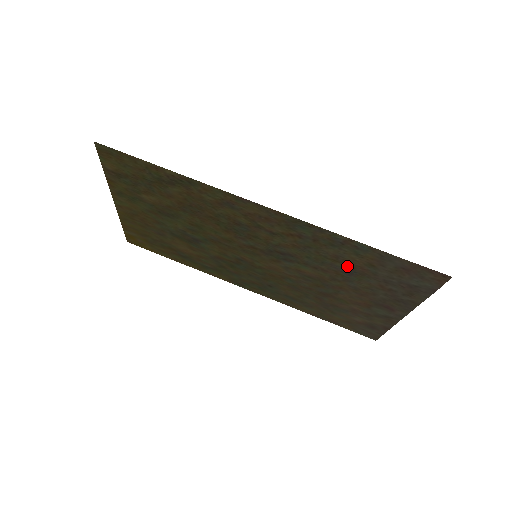
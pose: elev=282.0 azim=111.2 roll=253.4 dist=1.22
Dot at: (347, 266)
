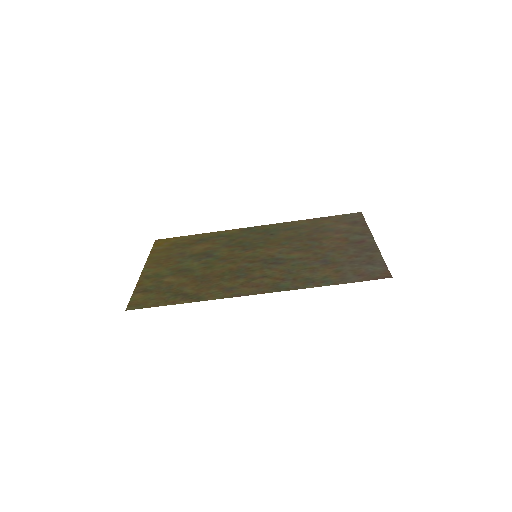
Dot at: (322, 266)
